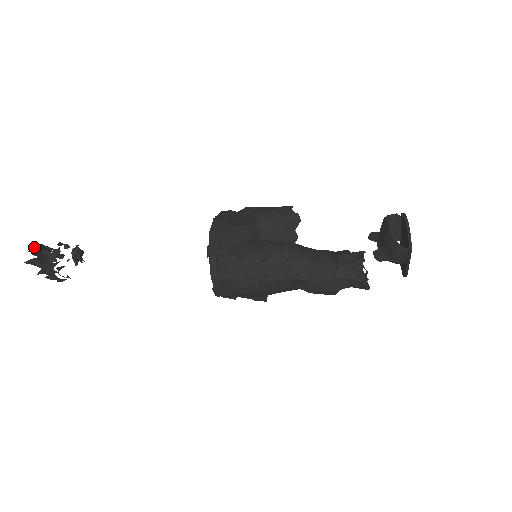
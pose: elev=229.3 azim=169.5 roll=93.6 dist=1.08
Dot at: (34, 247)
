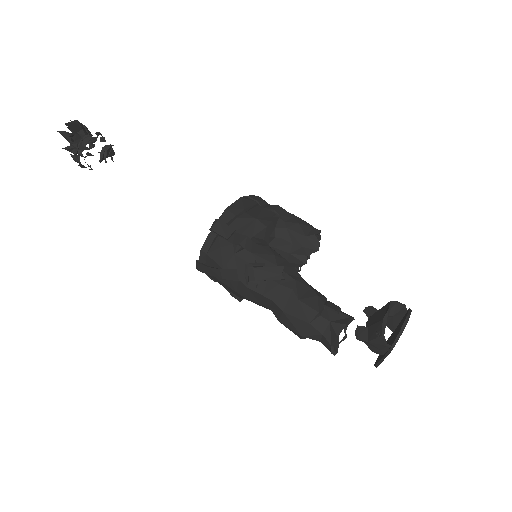
Dot at: (73, 123)
